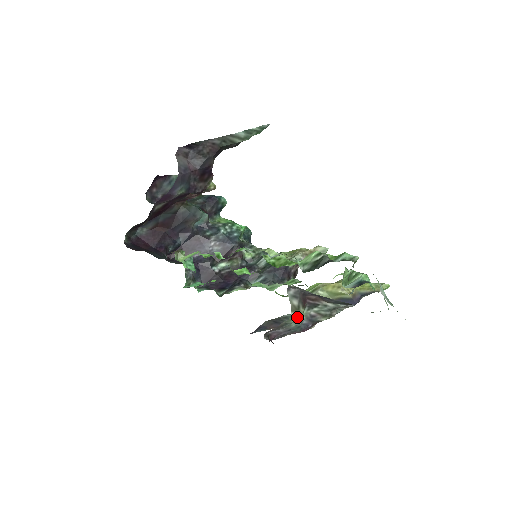
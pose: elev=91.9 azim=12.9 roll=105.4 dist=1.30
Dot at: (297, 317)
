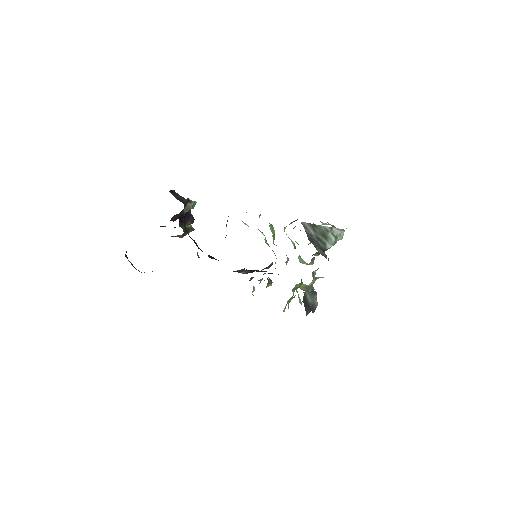
Dot at: occluded
